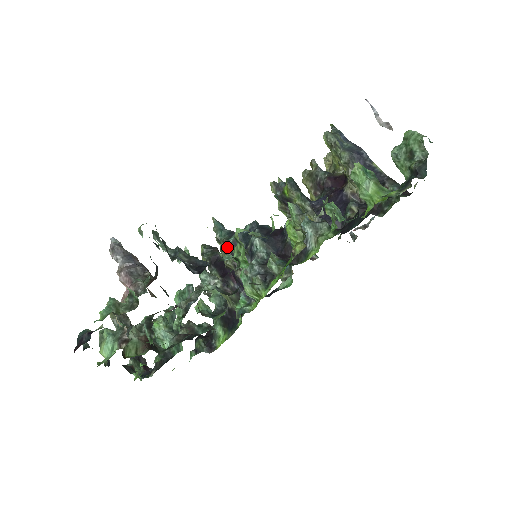
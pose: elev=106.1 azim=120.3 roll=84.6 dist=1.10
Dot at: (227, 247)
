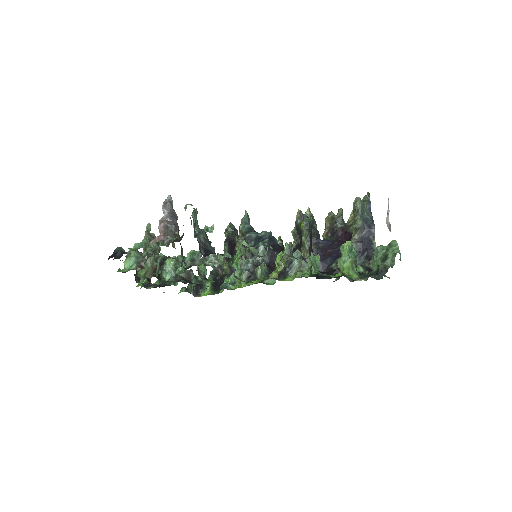
Dot at: (242, 238)
